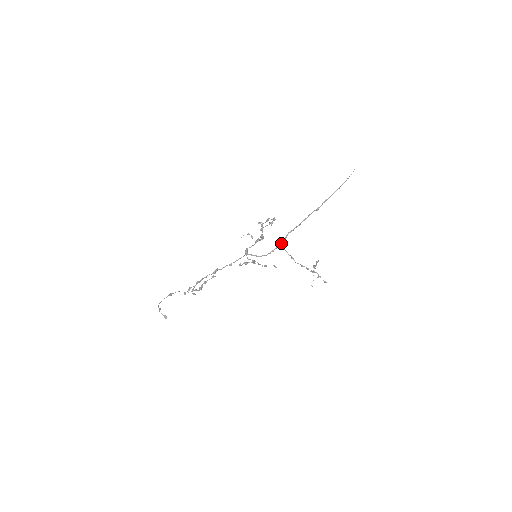
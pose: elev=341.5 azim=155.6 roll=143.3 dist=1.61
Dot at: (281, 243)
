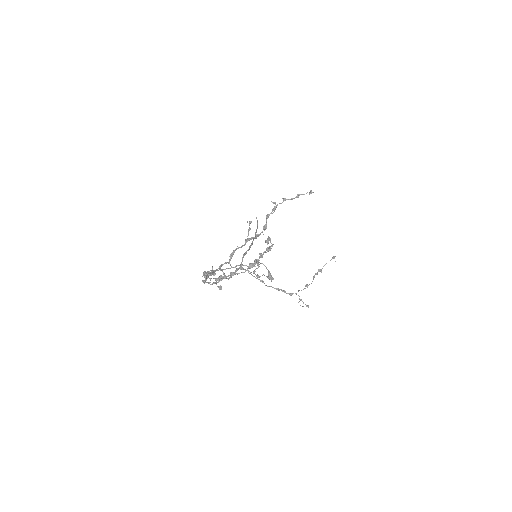
Dot at: occluded
